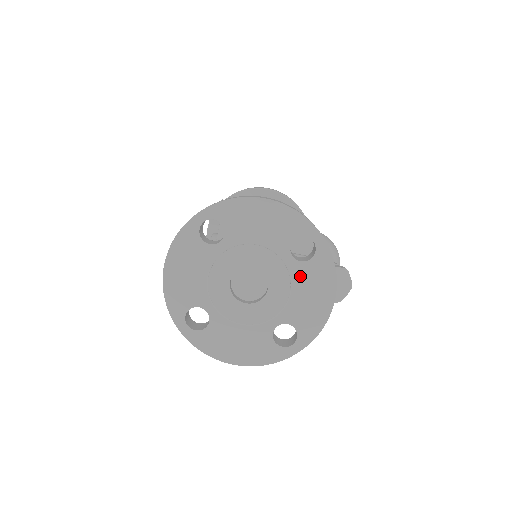
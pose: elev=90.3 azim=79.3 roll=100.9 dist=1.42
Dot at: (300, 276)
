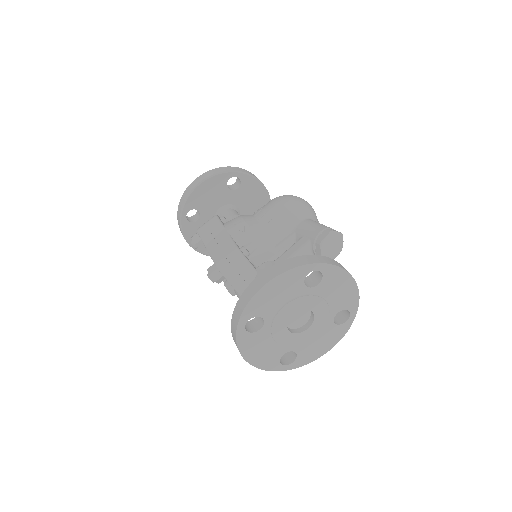
Dot at: (324, 290)
